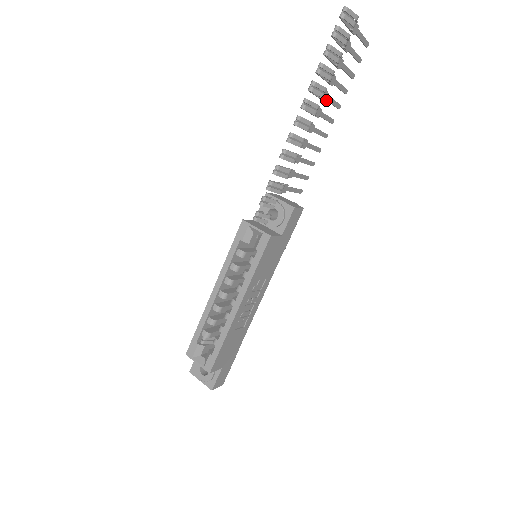
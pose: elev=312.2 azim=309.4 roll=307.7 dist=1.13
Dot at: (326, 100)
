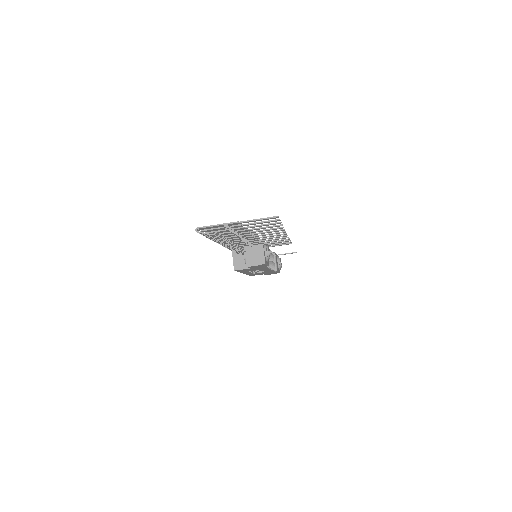
Dot at: occluded
